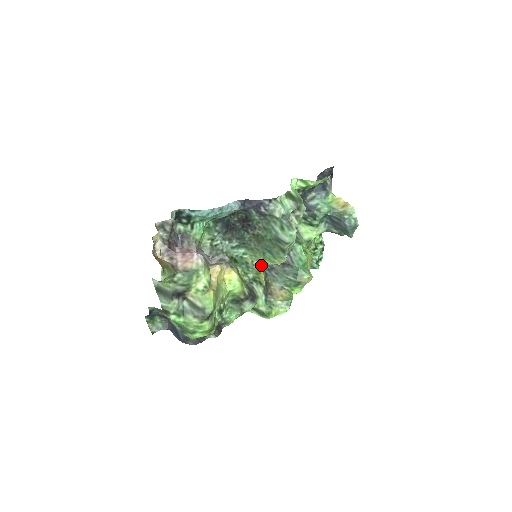
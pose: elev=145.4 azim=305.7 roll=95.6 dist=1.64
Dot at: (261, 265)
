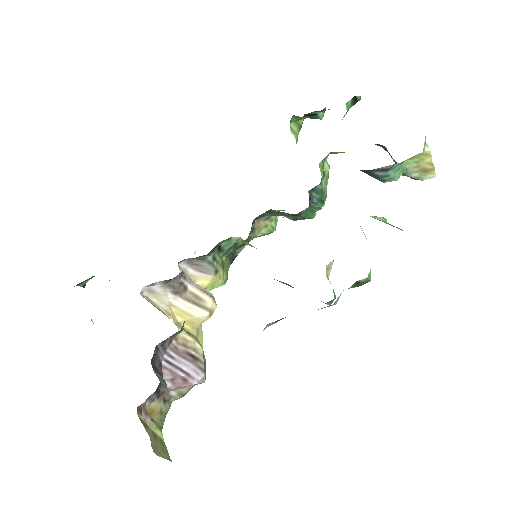
Dot at: (253, 226)
